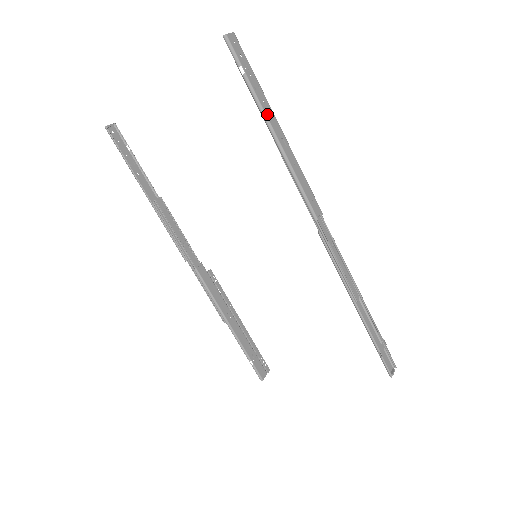
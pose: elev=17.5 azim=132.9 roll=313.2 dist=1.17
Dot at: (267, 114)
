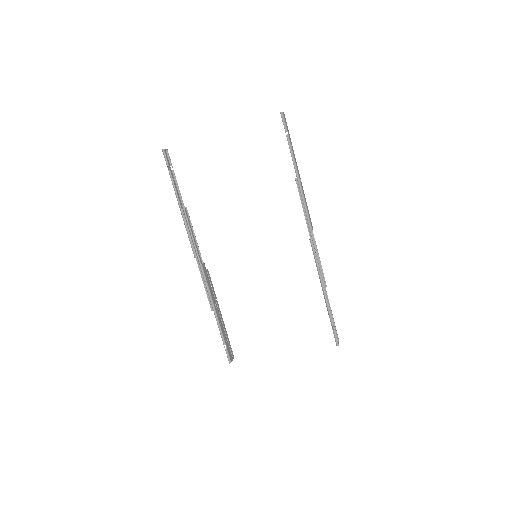
Dot at: (295, 161)
